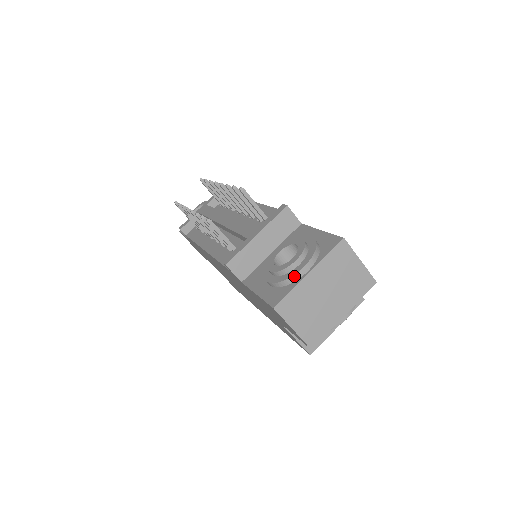
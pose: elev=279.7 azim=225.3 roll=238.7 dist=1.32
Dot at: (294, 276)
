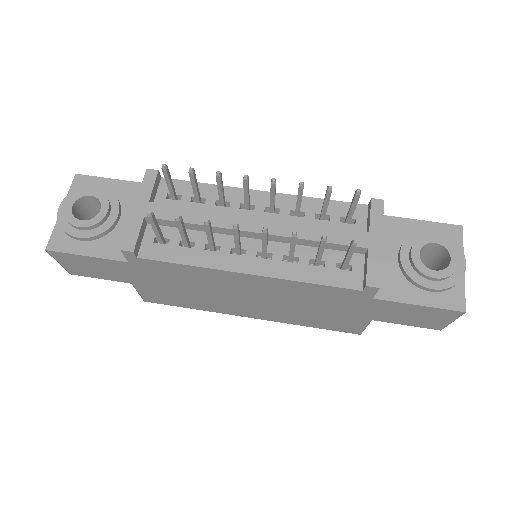
Dot at: (463, 275)
